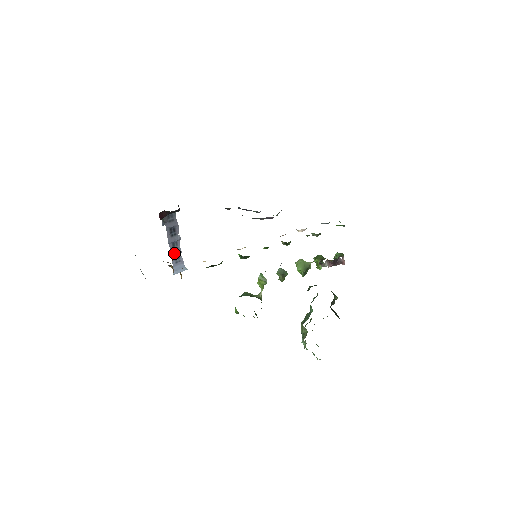
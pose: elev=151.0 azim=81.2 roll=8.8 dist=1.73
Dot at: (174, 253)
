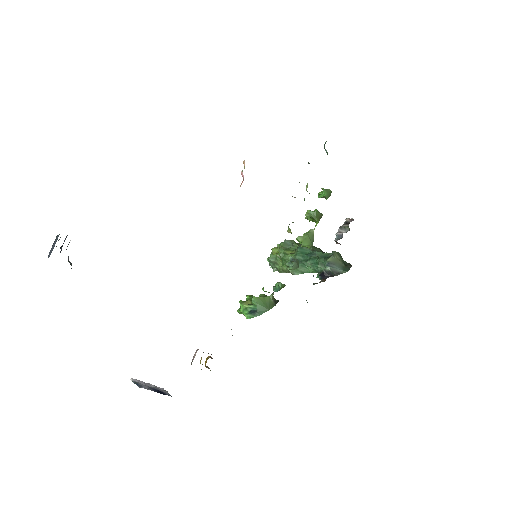
Dot at: occluded
